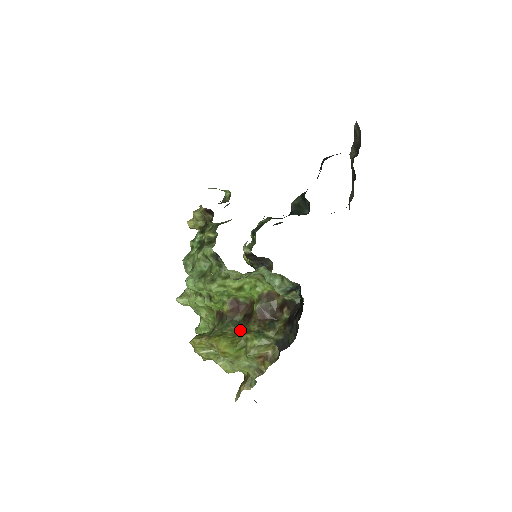
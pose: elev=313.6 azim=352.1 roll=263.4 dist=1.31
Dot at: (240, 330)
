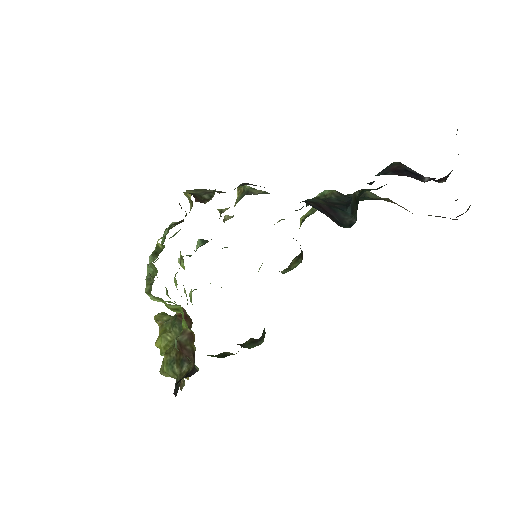
Dot at: occluded
